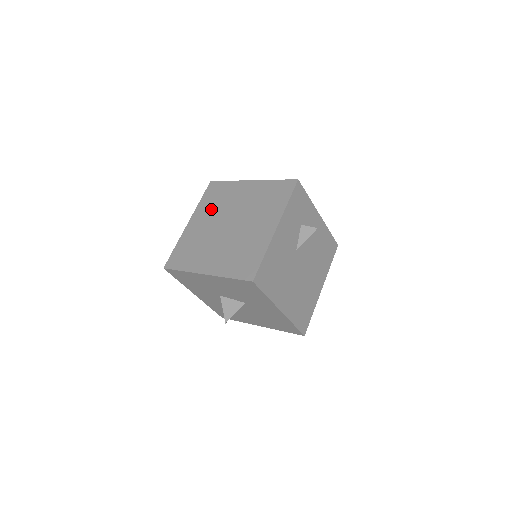
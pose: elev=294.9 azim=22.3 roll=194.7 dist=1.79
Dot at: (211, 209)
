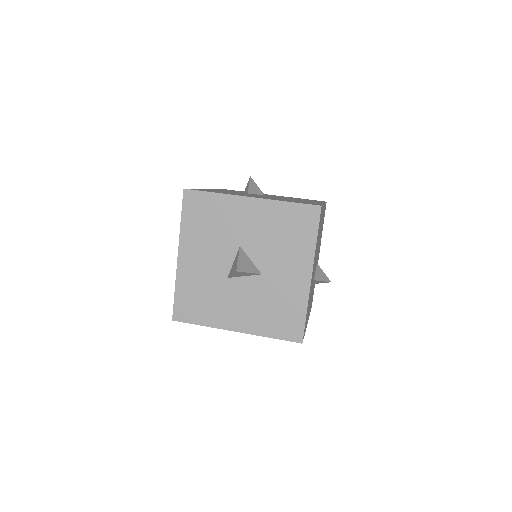
Dot at: occluded
